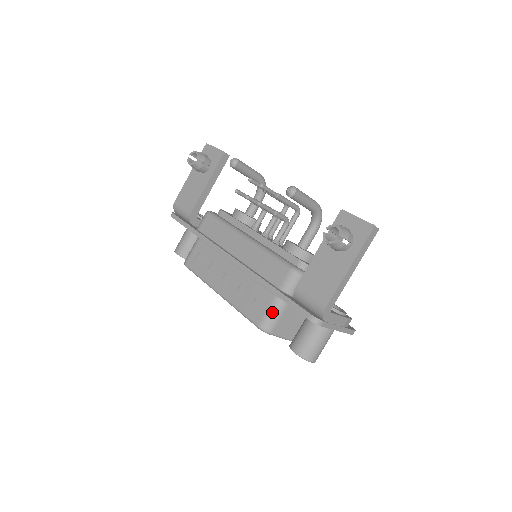
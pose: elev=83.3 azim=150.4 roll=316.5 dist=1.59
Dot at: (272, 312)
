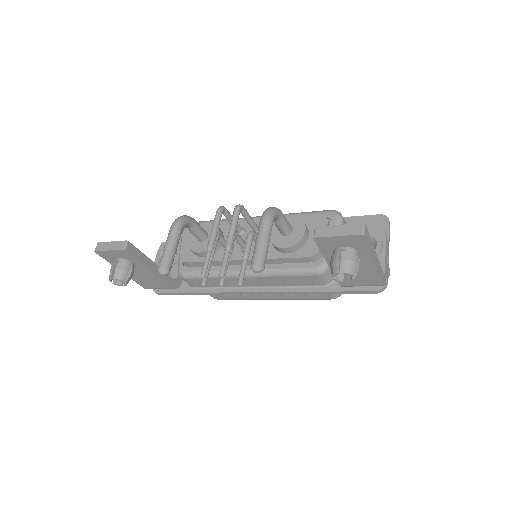
Dot at: occluded
